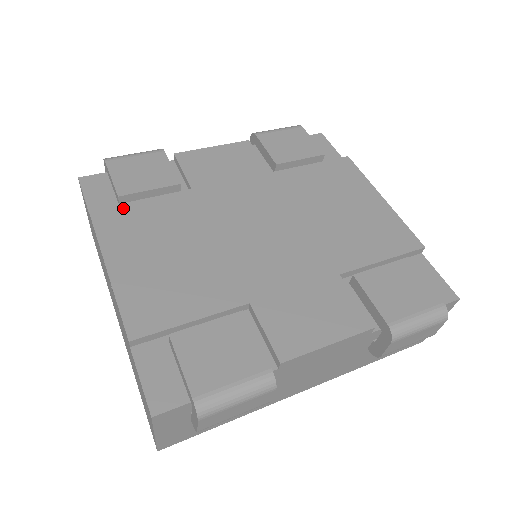
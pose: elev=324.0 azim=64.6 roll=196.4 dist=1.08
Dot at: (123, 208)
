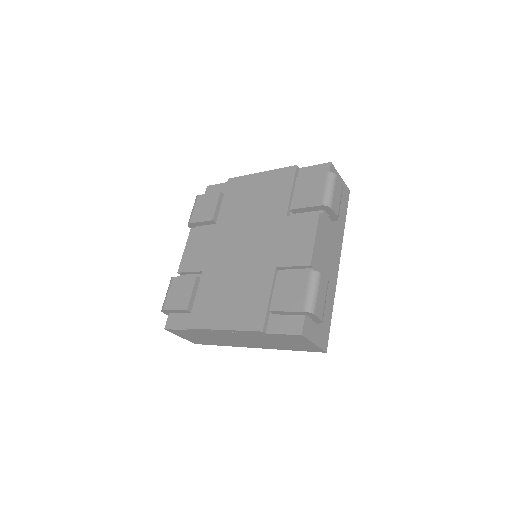
Dot at: (194, 311)
